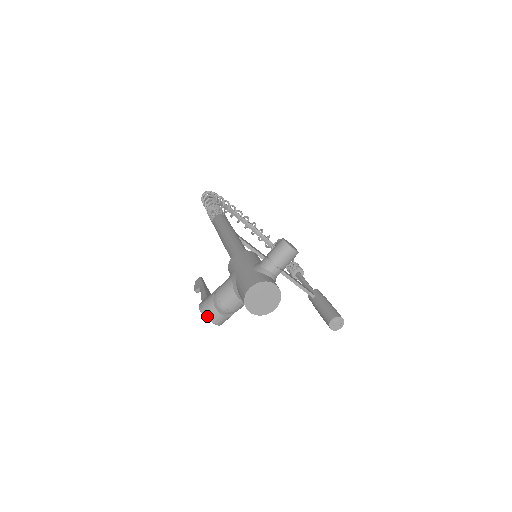
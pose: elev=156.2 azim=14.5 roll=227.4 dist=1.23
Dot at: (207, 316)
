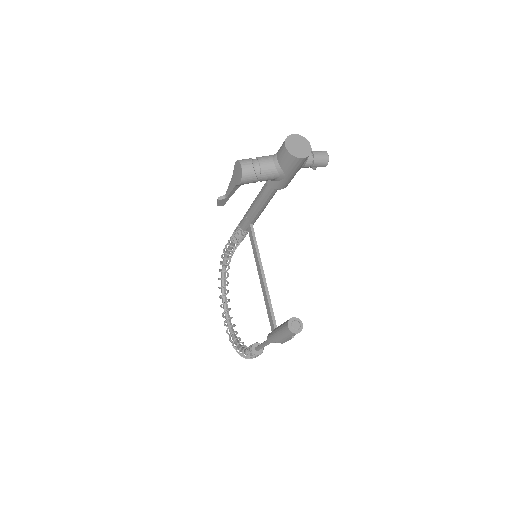
Dot at: (241, 161)
